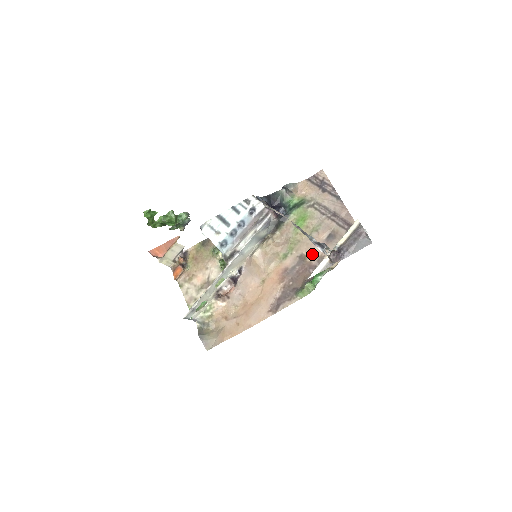
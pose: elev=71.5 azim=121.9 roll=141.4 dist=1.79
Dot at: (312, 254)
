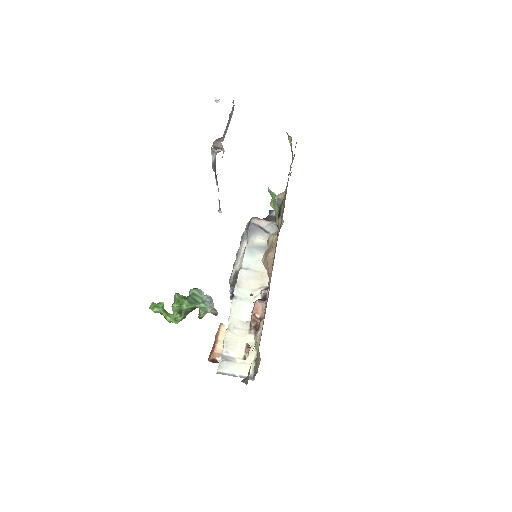
Dot at: occluded
